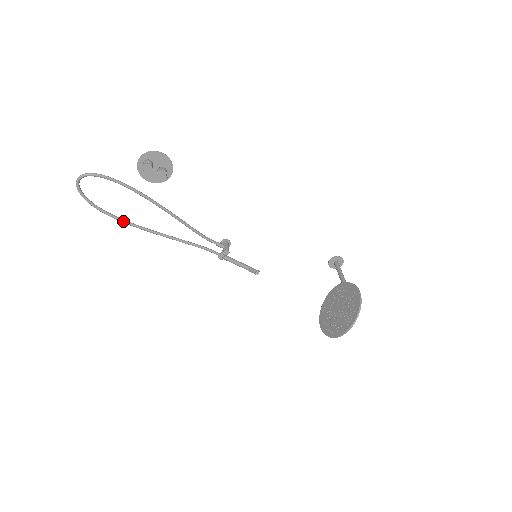
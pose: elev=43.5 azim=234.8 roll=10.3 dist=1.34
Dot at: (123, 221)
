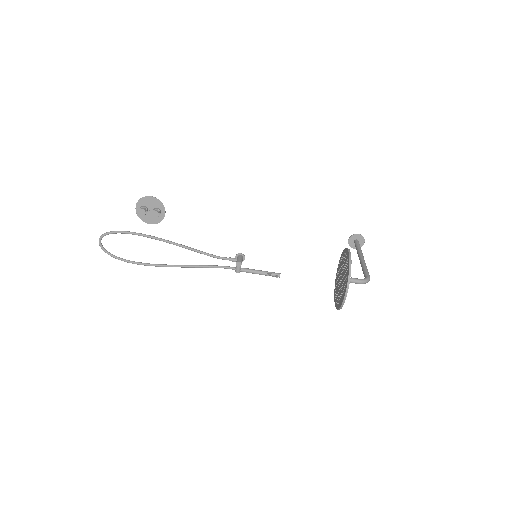
Dot at: (145, 264)
